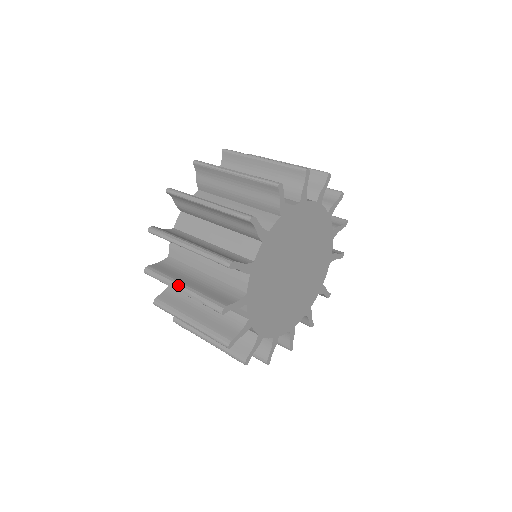
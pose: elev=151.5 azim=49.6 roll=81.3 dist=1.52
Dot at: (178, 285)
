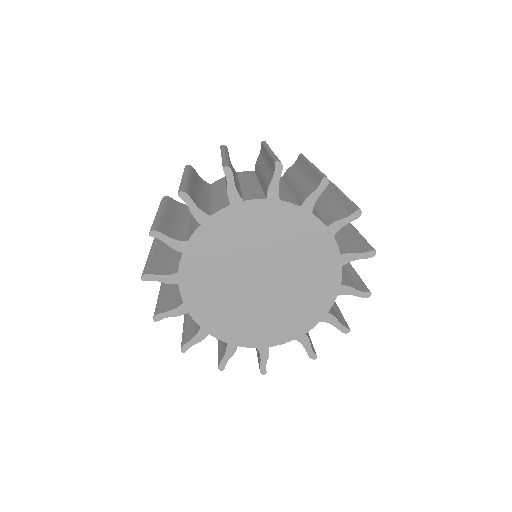
Dot at: (187, 175)
